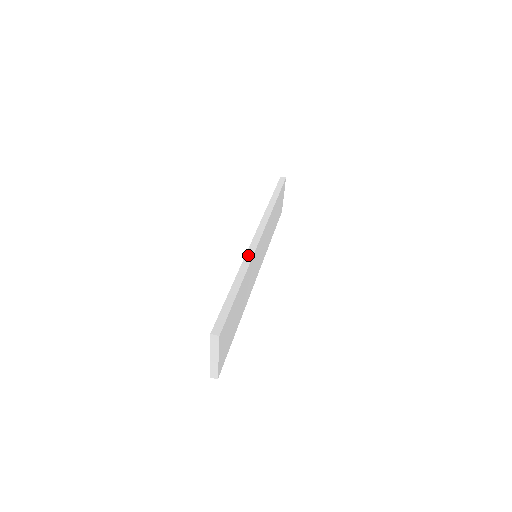
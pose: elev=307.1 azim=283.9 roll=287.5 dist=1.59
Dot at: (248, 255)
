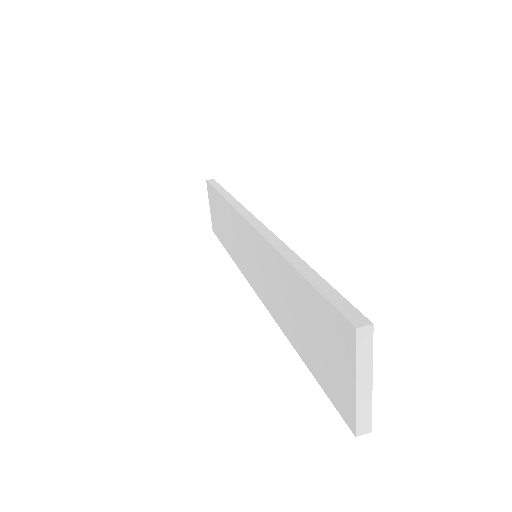
Dot at: (268, 236)
